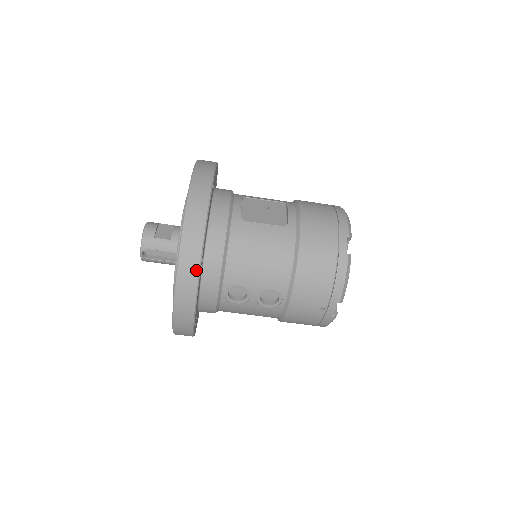
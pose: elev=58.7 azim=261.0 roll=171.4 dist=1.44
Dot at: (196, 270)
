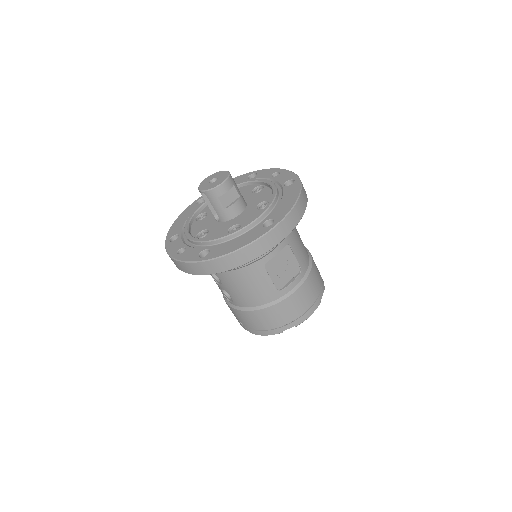
Dot at: (204, 273)
